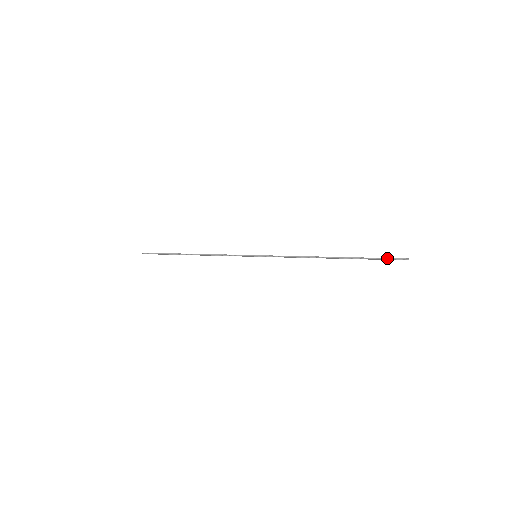
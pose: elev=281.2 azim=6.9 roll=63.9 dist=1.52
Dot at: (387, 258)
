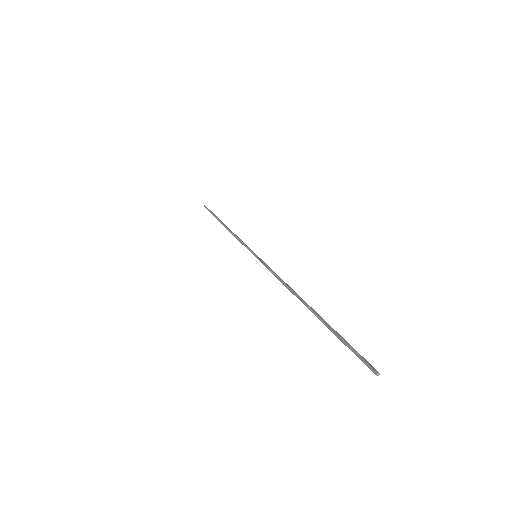
Dot at: (354, 350)
